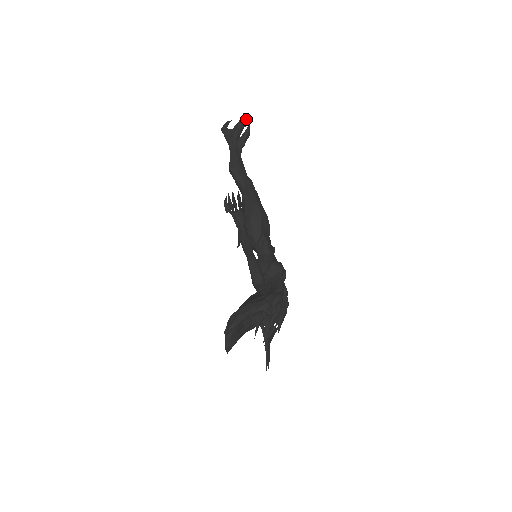
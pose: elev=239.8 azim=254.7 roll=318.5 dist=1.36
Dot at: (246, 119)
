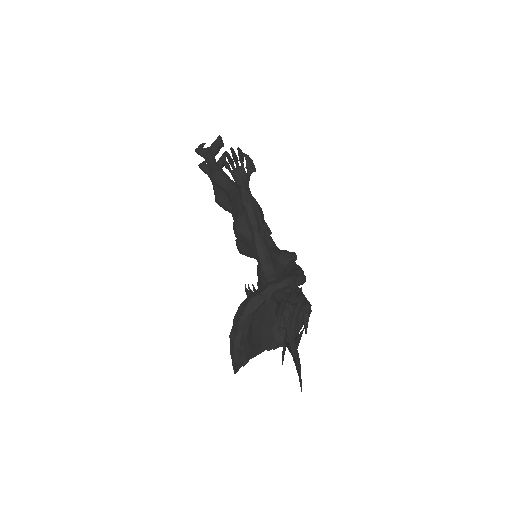
Dot at: (222, 141)
